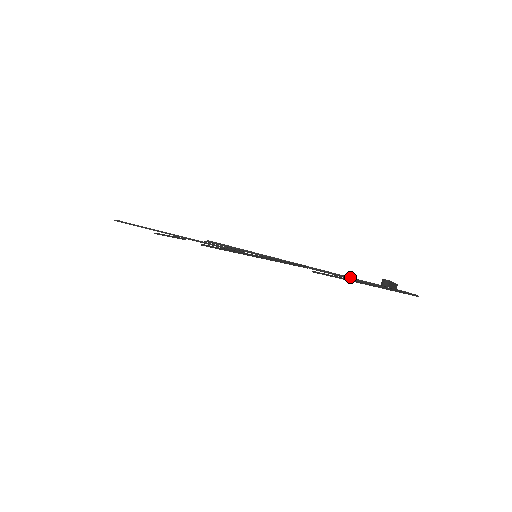
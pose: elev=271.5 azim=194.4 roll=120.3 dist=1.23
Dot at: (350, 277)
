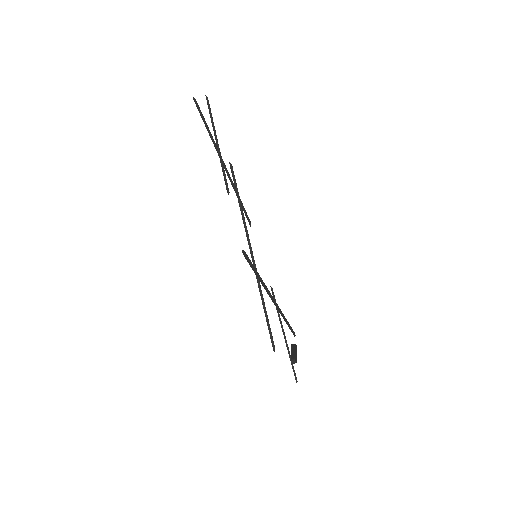
Dot at: (284, 316)
